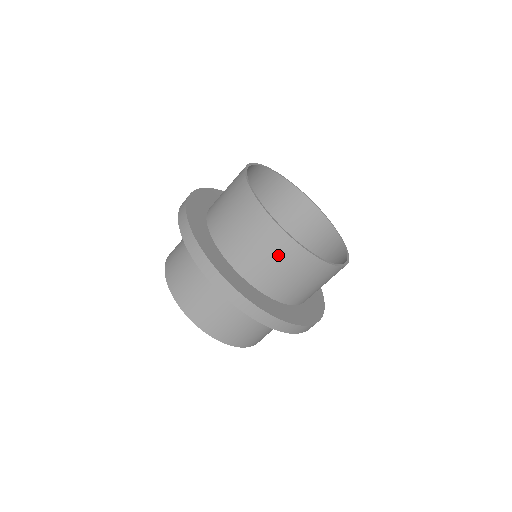
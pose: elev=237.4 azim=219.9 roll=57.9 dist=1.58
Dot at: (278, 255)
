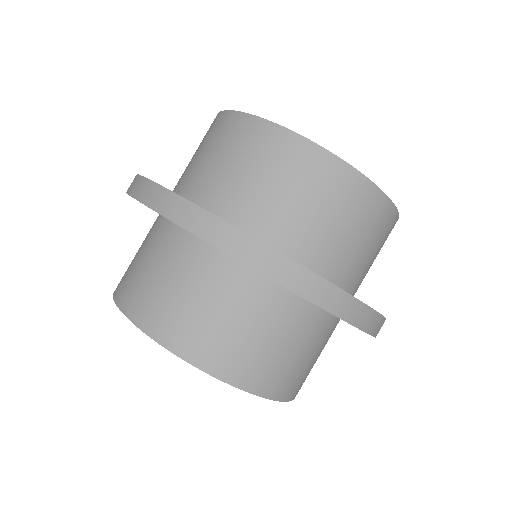
Dot at: (223, 142)
